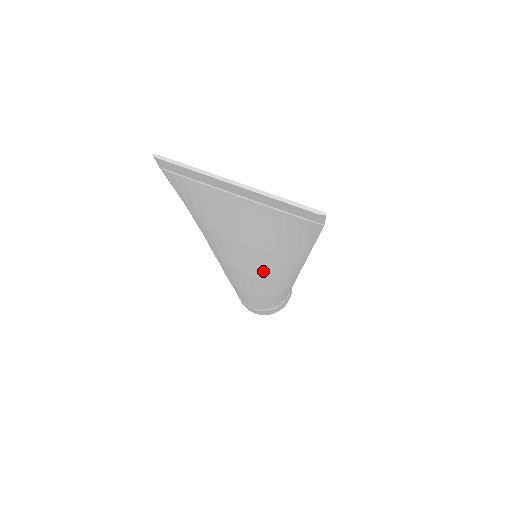
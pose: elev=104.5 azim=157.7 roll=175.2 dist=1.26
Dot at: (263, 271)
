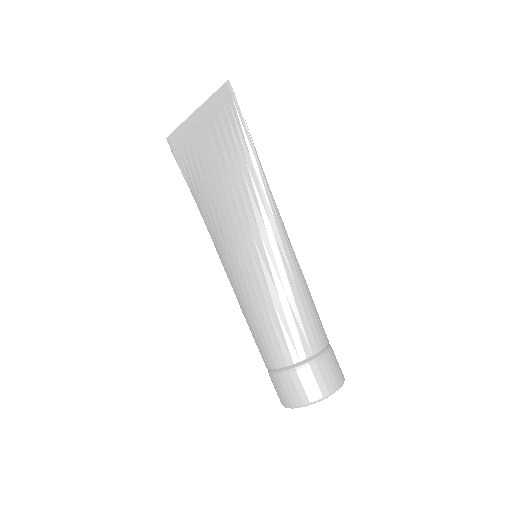
Dot at: (241, 223)
